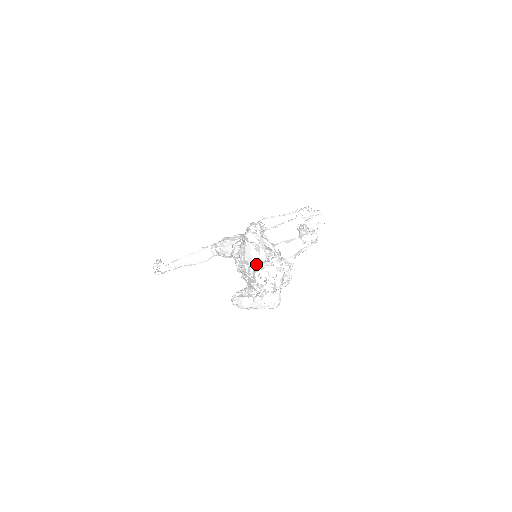
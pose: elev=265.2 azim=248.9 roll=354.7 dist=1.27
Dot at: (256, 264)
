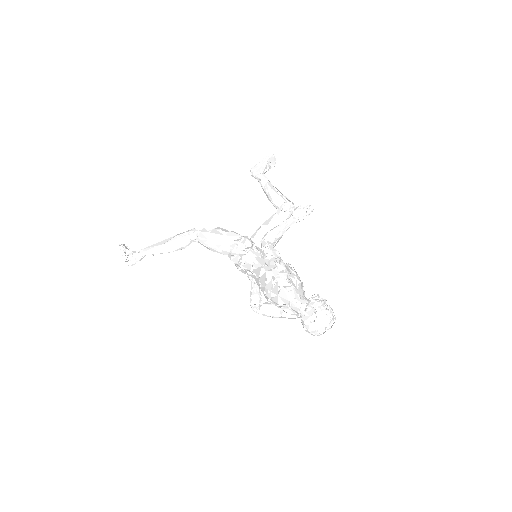
Dot at: (292, 302)
